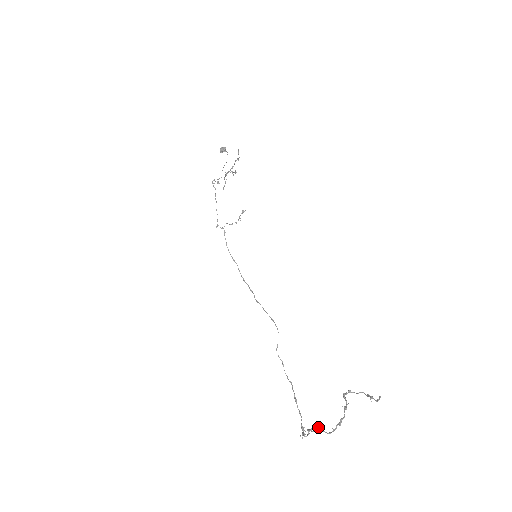
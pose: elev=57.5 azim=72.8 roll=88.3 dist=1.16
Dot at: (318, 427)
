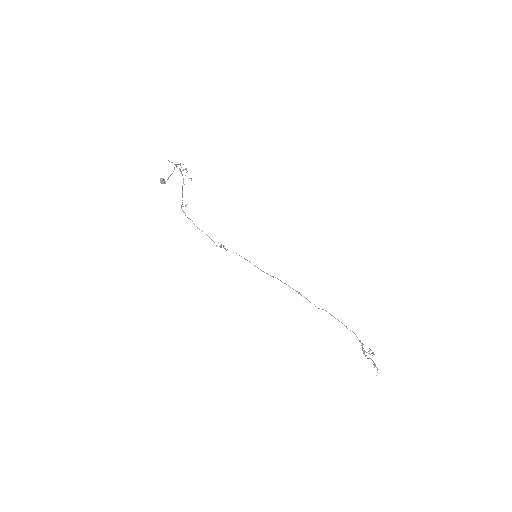
Dot at: occluded
